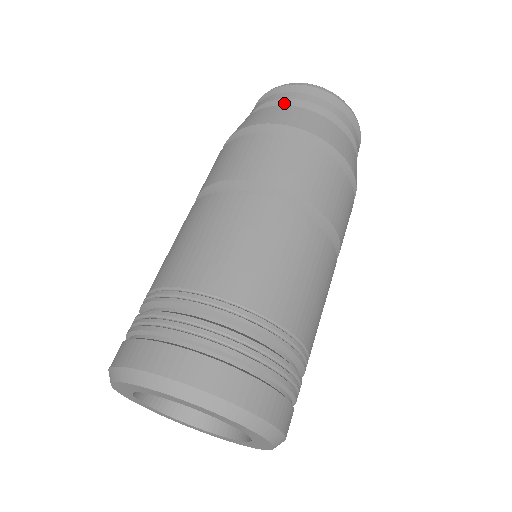
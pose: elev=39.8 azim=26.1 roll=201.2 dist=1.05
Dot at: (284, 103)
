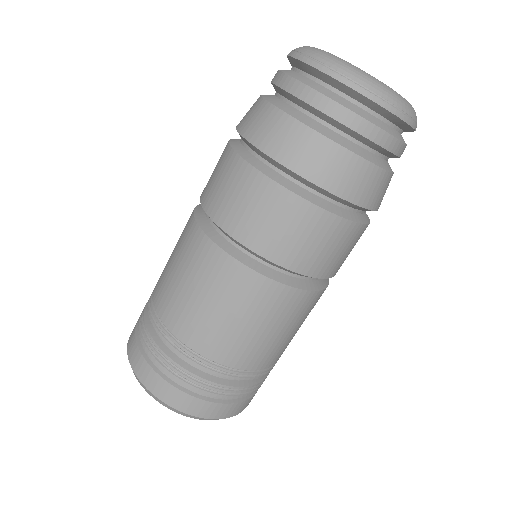
Dot at: (299, 102)
